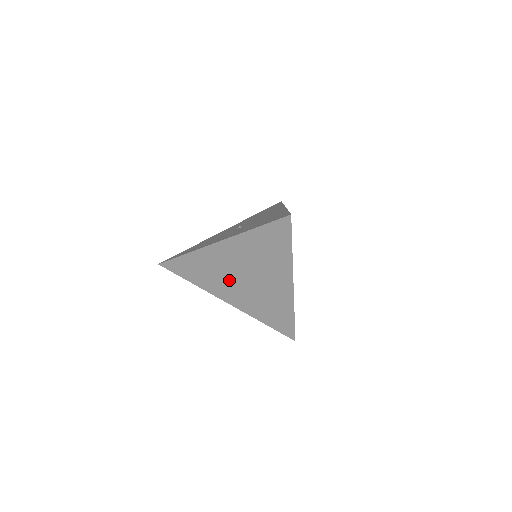
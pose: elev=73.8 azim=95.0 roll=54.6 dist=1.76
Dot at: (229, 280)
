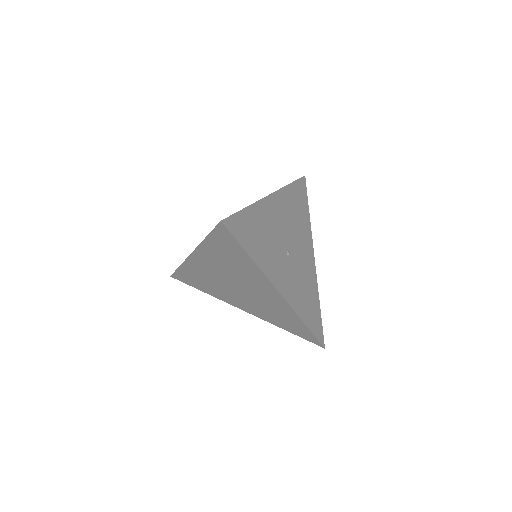
Dot at: (227, 289)
